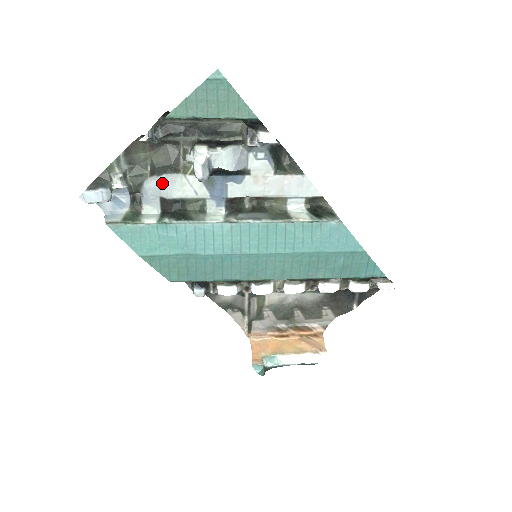
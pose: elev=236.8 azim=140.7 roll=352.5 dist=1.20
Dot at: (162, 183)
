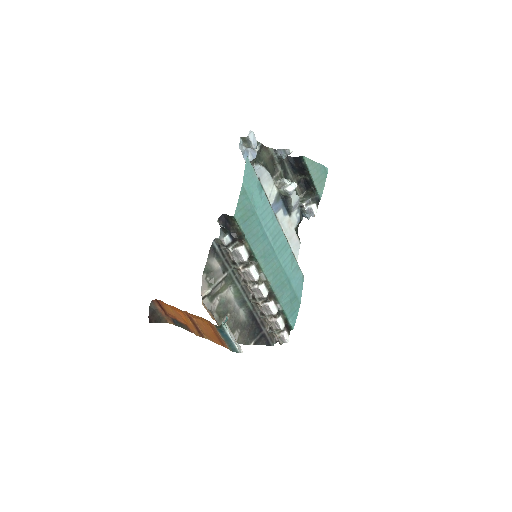
Dot at: (266, 174)
